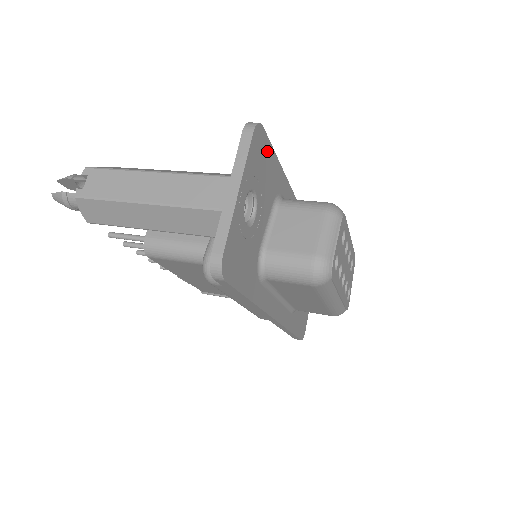
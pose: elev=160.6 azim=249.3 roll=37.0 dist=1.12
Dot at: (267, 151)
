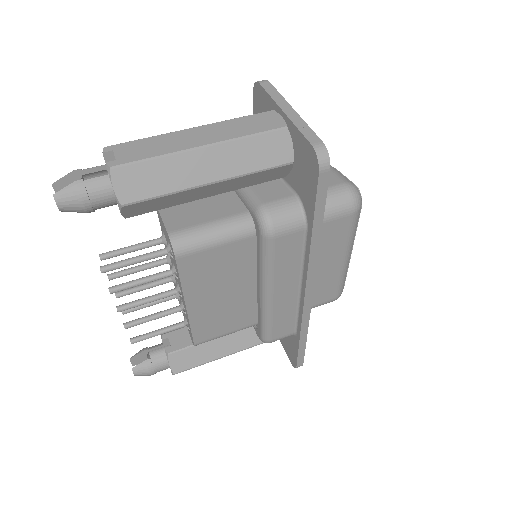
Dot at: occluded
